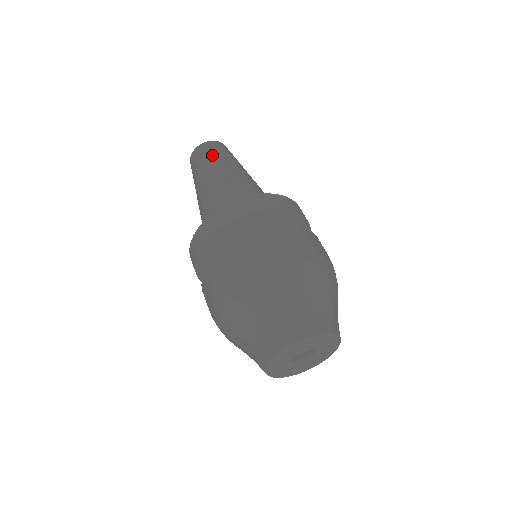
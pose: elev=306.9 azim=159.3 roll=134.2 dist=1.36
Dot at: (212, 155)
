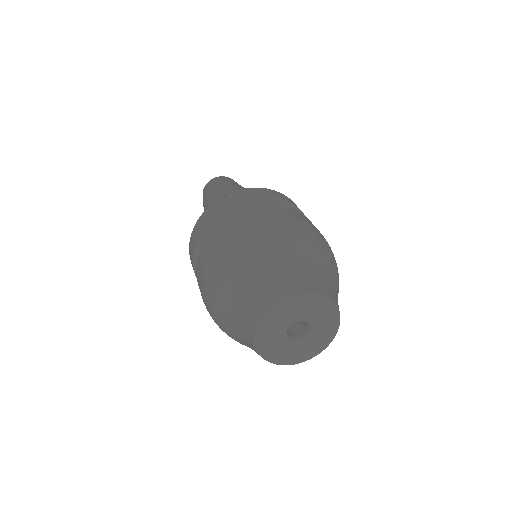
Dot at: (220, 183)
